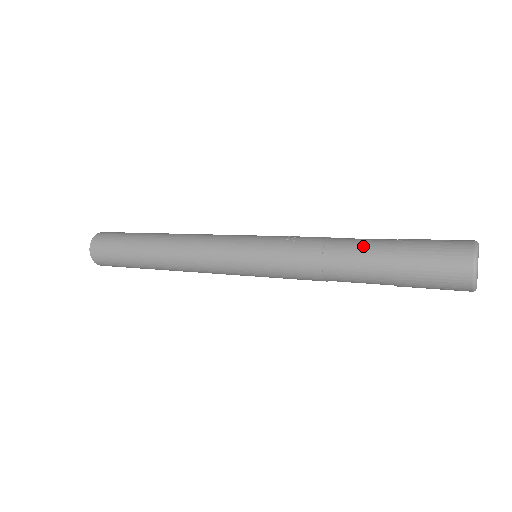
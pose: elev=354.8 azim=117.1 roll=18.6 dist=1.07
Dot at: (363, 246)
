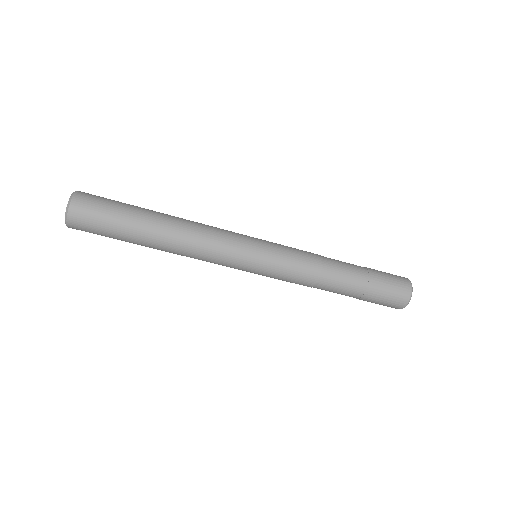
Dot at: occluded
